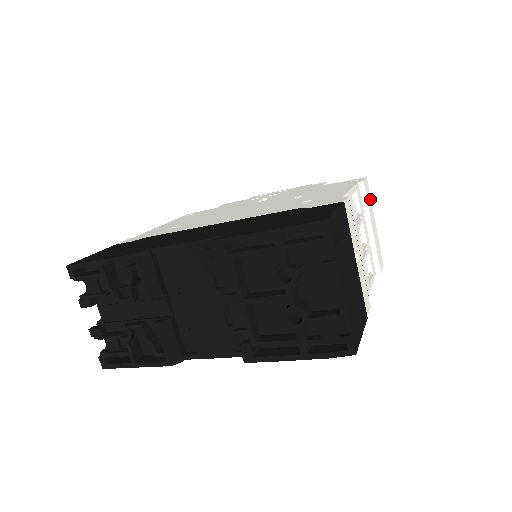
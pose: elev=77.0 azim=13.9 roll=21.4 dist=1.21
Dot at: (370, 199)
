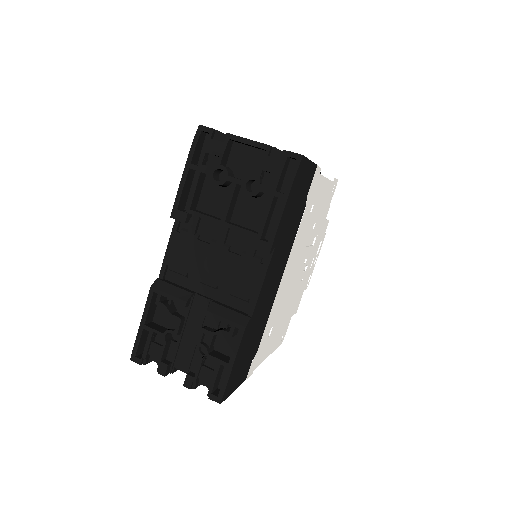
Dot at: occluded
